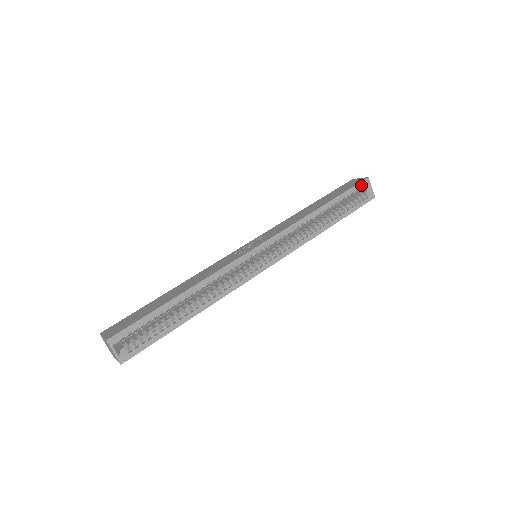
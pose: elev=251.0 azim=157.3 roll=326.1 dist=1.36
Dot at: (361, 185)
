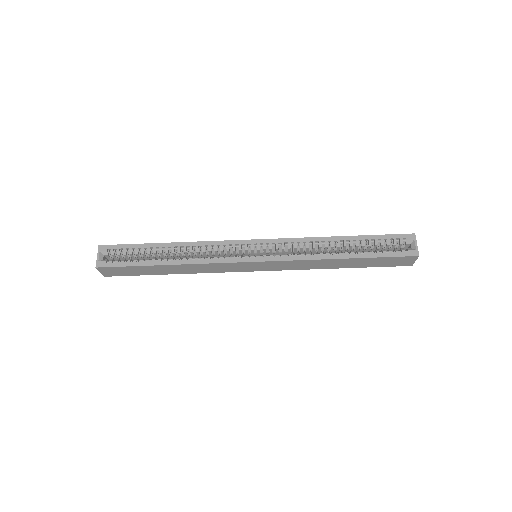
Dot at: (402, 237)
